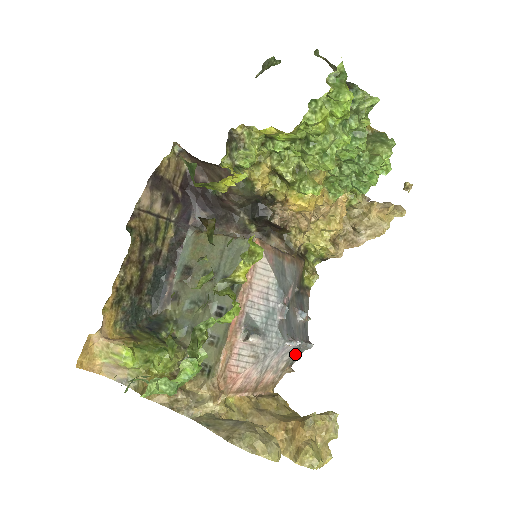
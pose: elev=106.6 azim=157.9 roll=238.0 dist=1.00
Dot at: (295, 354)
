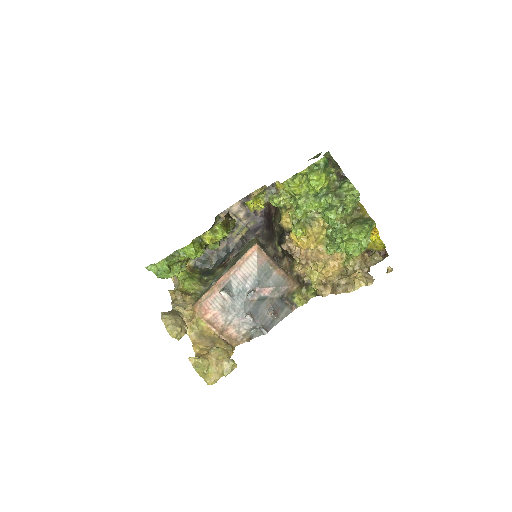
Dot at: (252, 329)
